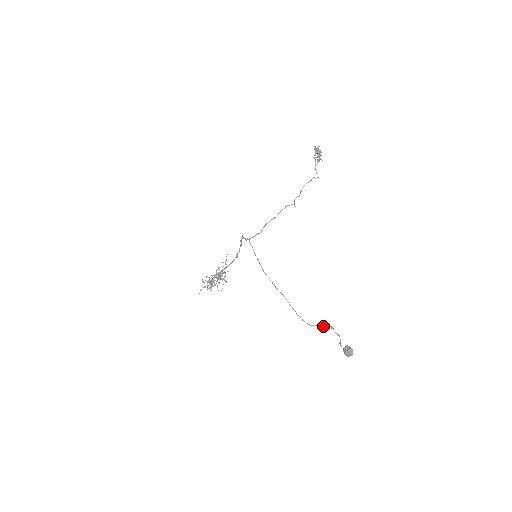
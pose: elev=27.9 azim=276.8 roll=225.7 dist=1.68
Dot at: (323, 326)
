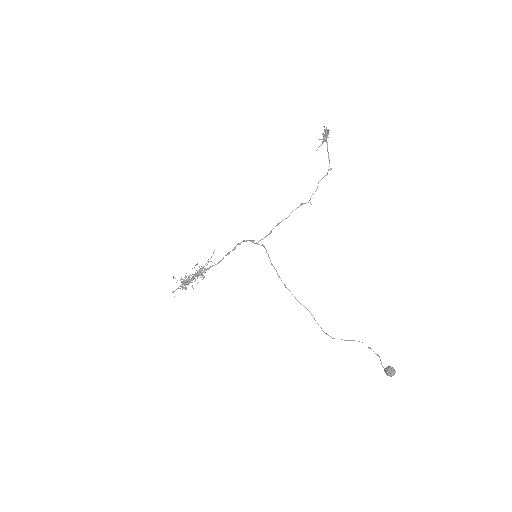
Dot at: occluded
